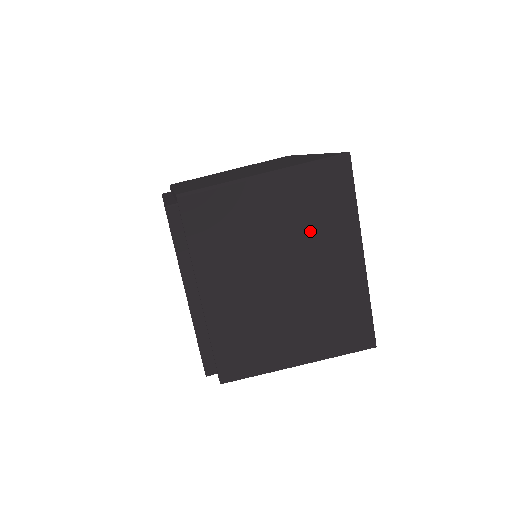
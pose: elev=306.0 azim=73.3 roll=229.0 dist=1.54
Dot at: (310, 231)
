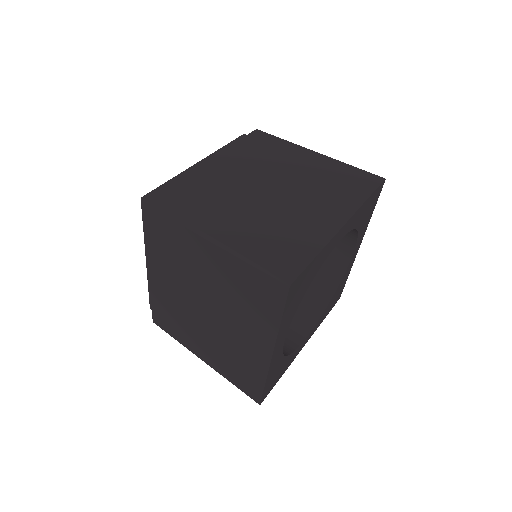
Dot at: (234, 304)
